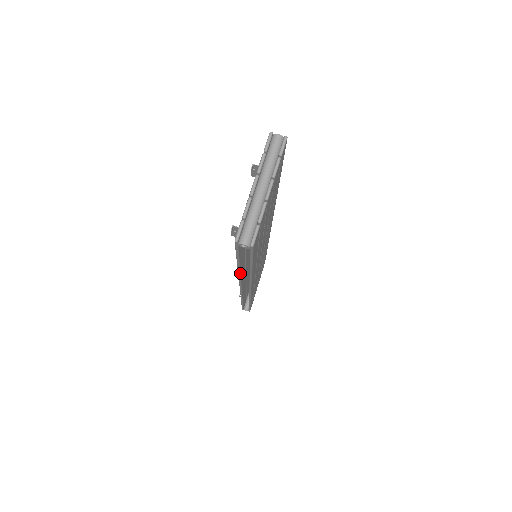
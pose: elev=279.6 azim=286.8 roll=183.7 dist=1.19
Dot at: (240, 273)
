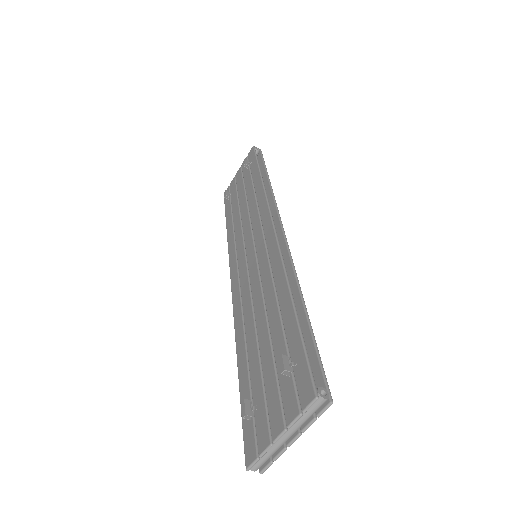
Dot at: (238, 349)
